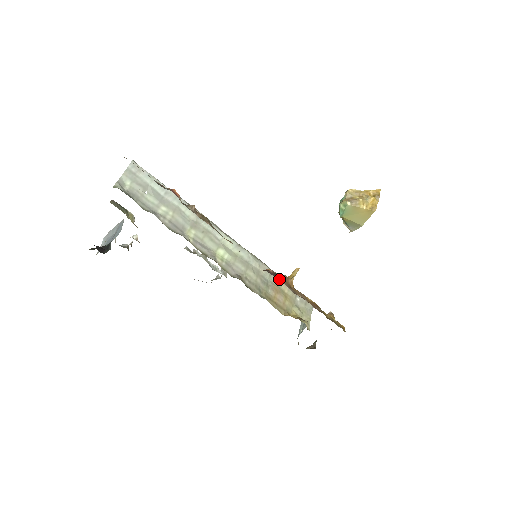
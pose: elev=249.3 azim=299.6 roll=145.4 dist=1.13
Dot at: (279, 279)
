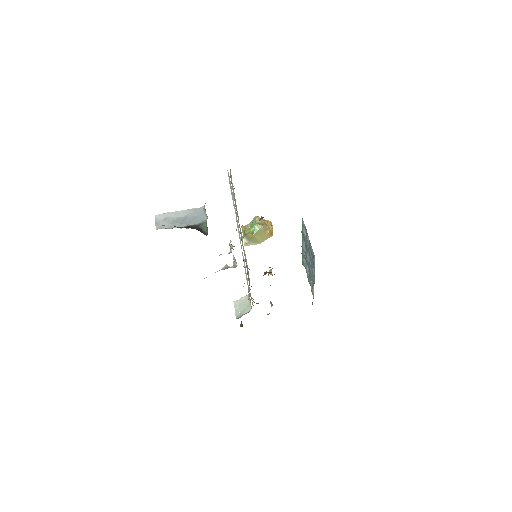
Dot at: occluded
